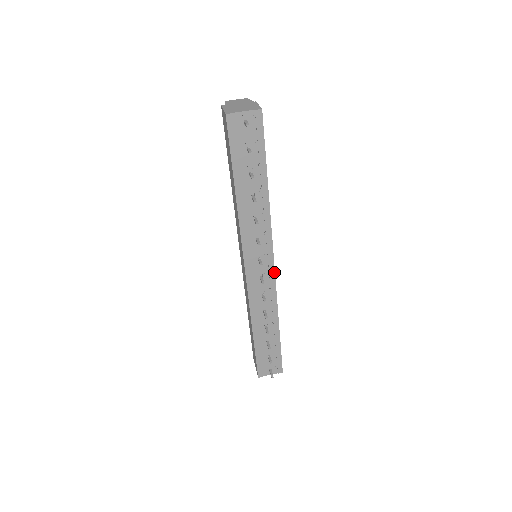
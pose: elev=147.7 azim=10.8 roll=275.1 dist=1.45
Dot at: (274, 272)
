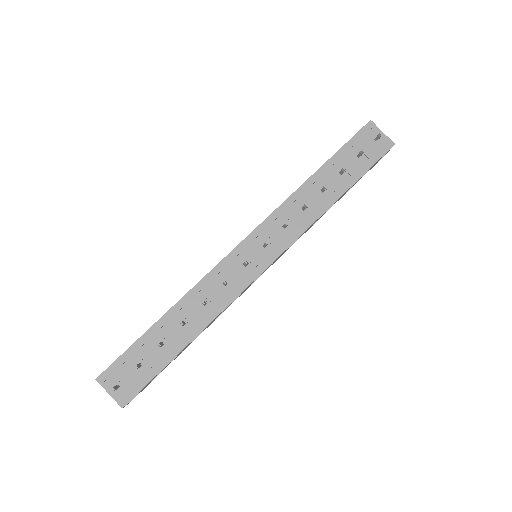
Dot at: (261, 273)
